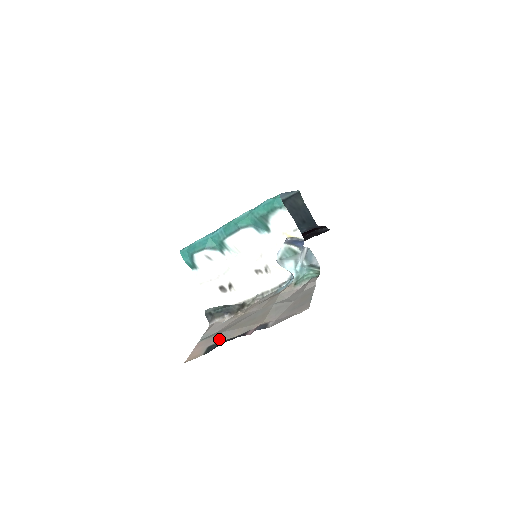
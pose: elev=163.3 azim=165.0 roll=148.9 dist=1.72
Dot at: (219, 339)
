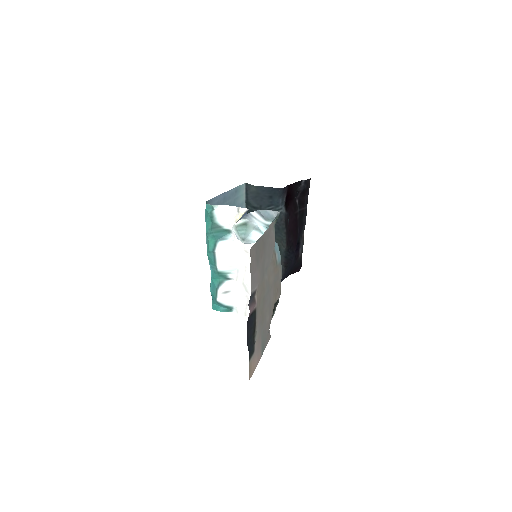
Dot at: (257, 338)
